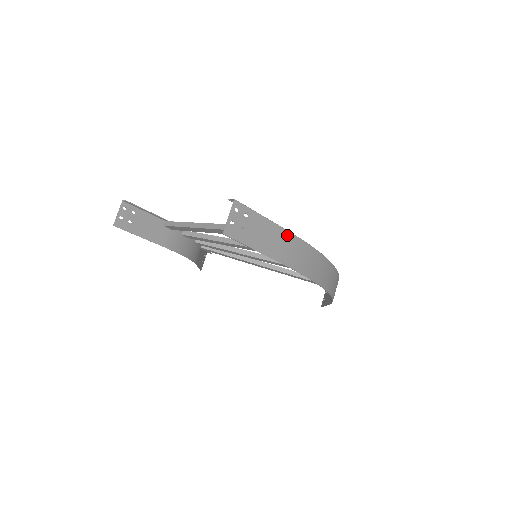
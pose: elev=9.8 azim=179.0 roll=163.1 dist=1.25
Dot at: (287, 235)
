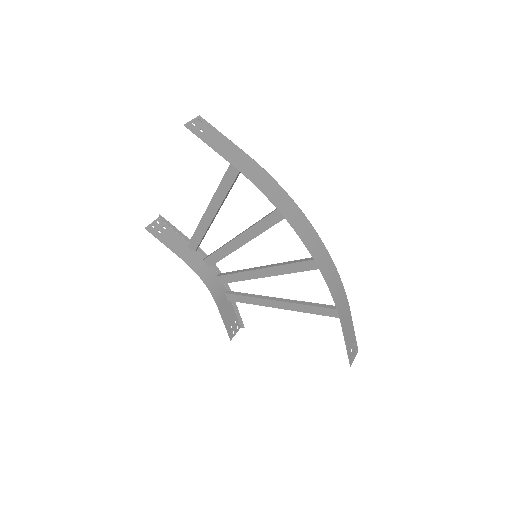
Dot at: (246, 157)
